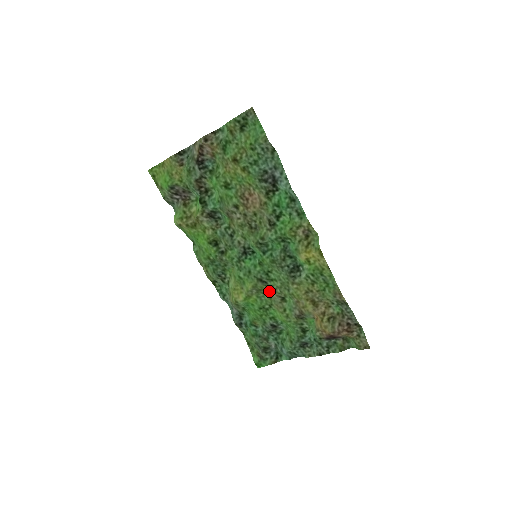
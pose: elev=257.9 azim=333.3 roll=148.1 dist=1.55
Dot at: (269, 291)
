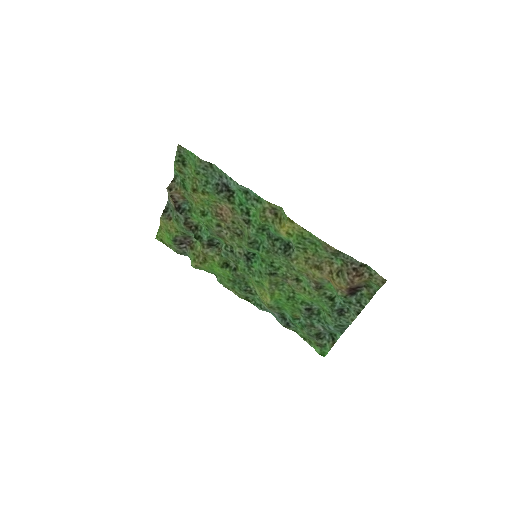
Dot at: (284, 280)
